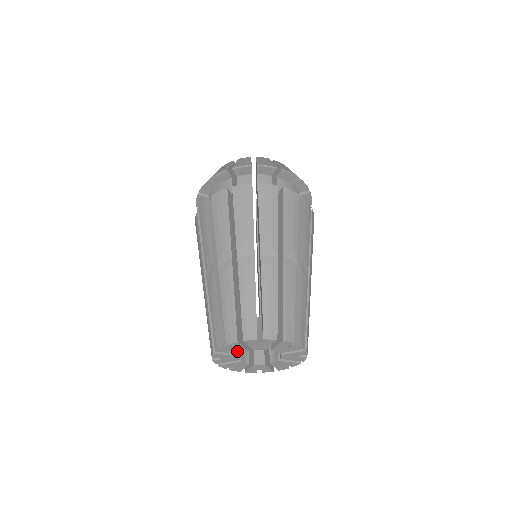
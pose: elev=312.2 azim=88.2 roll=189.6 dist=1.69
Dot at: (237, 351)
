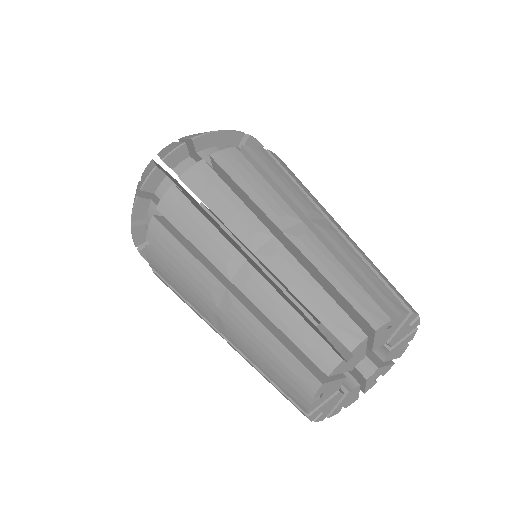
Dot at: (352, 364)
